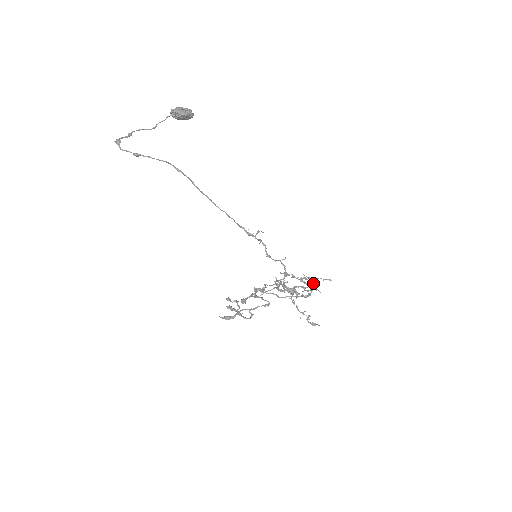
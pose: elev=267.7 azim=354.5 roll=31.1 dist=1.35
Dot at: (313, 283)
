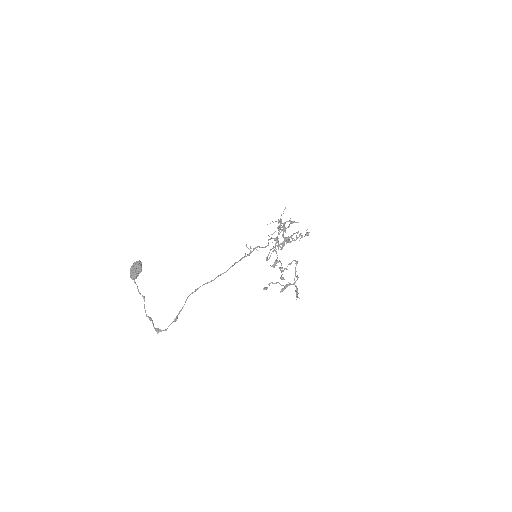
Dot at: (290, 223)
